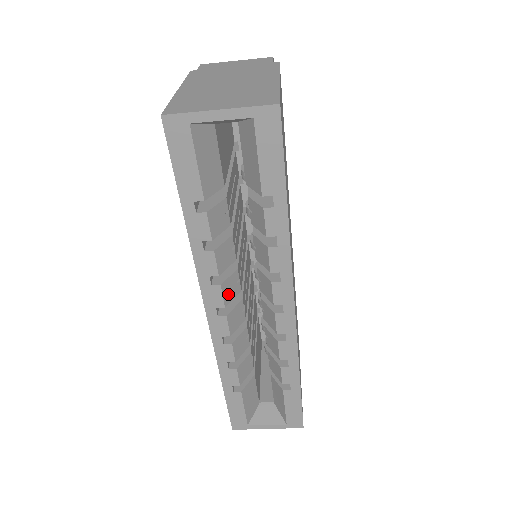
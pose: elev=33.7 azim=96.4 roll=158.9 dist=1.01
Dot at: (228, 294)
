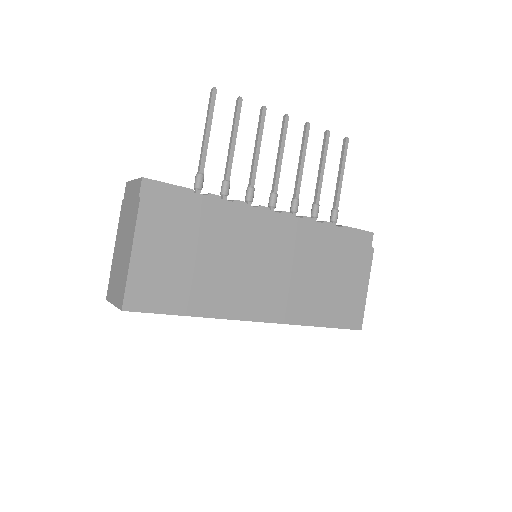
Dot at: occluded
